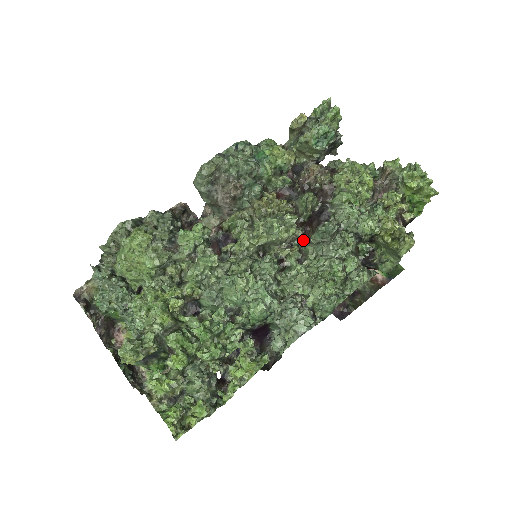
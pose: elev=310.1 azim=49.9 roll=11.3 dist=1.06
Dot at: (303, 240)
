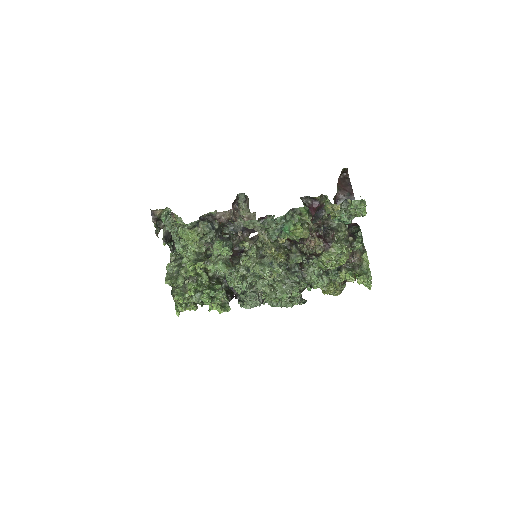
Dot at: (285, 265)
